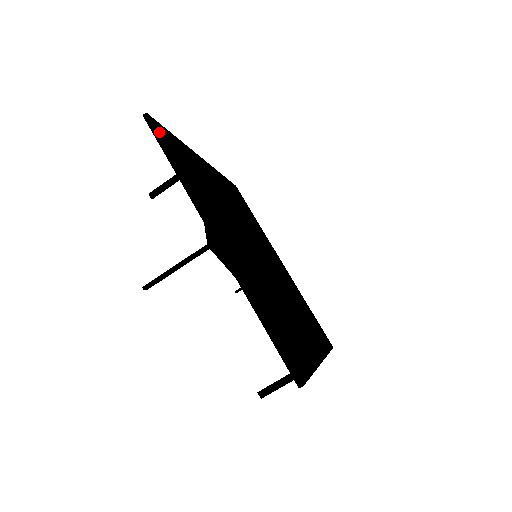
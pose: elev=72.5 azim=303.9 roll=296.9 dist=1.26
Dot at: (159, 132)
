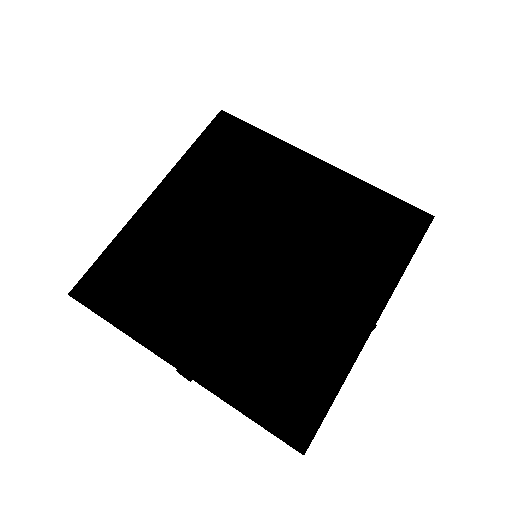
Dot at: (86, 300)
